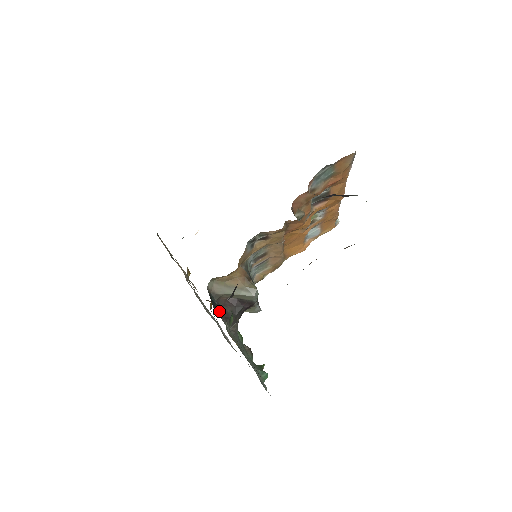
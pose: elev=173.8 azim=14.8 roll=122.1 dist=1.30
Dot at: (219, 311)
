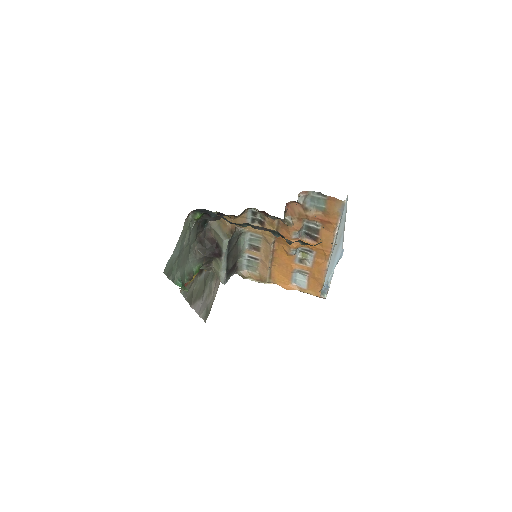
Dot at: (201, 229)
